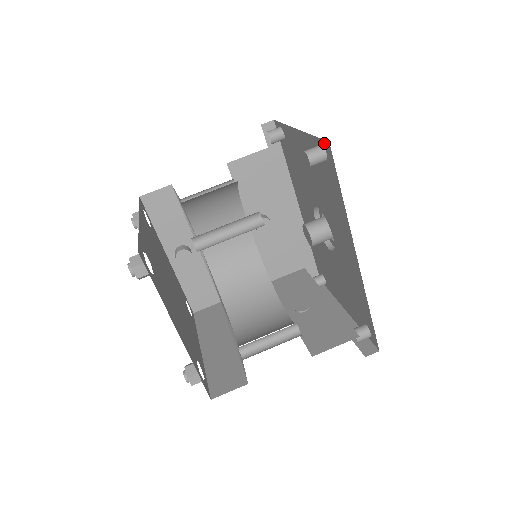
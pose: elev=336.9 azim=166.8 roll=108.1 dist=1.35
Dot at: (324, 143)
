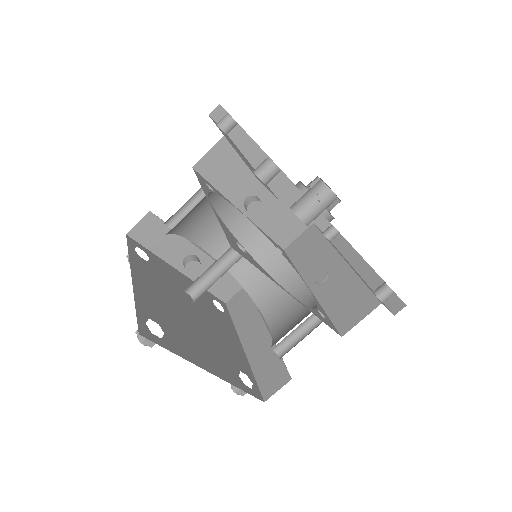
Dot at: occluded
